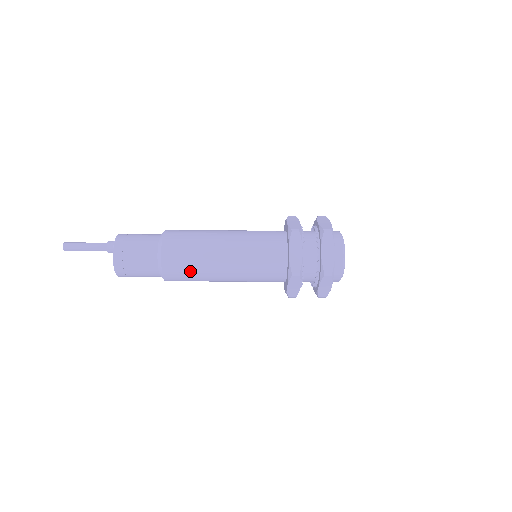
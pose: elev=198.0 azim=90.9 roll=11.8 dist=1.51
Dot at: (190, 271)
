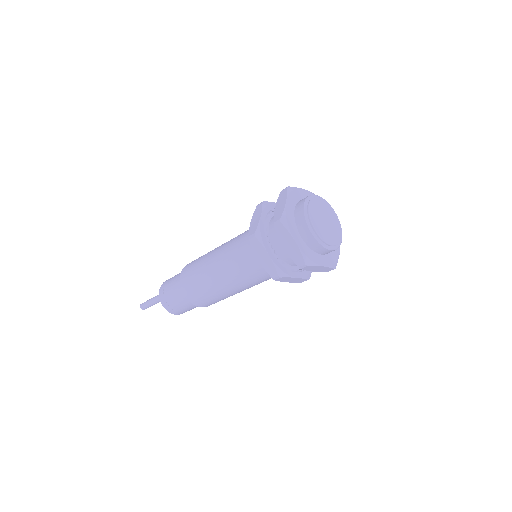
Dot at: (212, 299)
